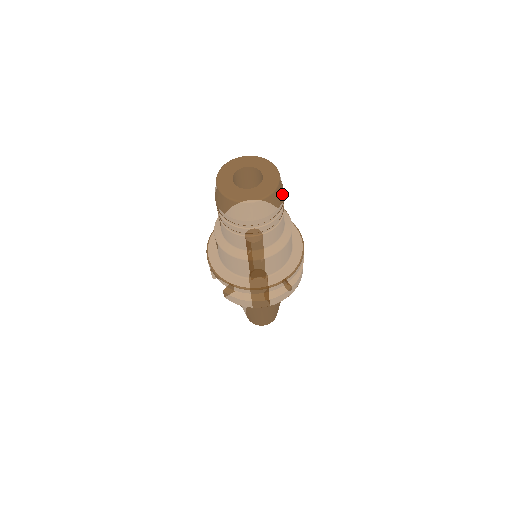
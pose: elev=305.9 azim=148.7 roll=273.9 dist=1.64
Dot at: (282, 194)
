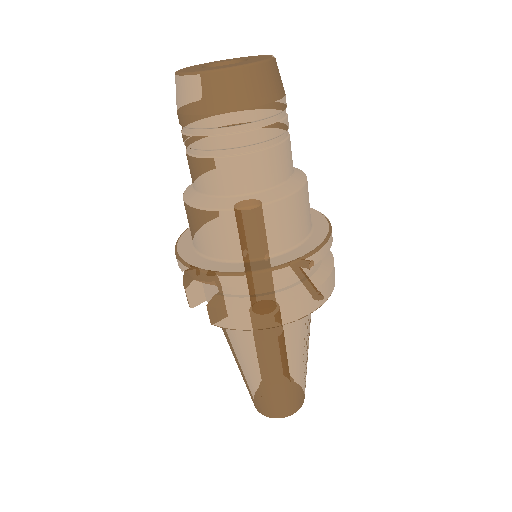
Dot at: (282, 85)
